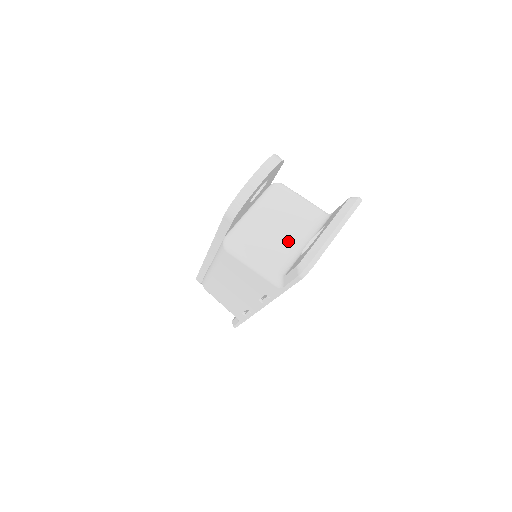
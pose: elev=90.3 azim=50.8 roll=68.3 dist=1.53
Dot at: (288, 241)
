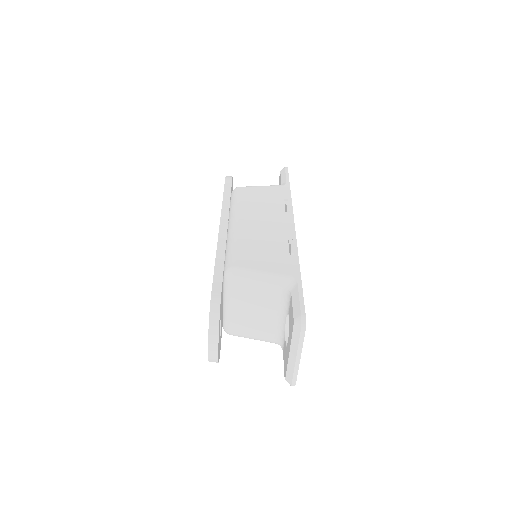
Dot at: (270, 321)
